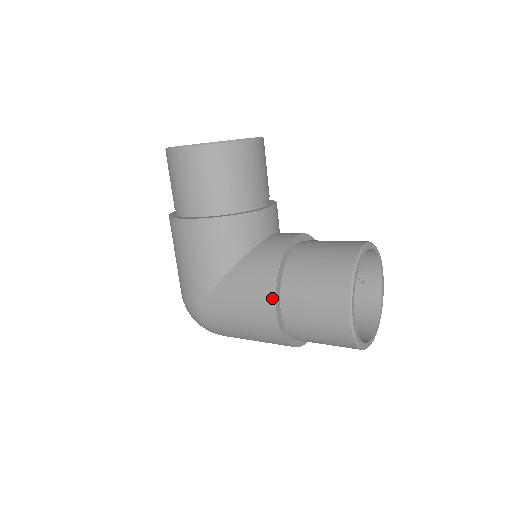
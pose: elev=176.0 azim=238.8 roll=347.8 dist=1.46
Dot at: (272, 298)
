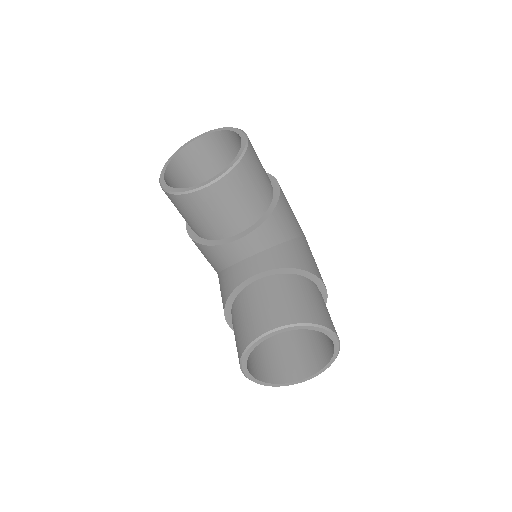
Dot at: (225, 318)
